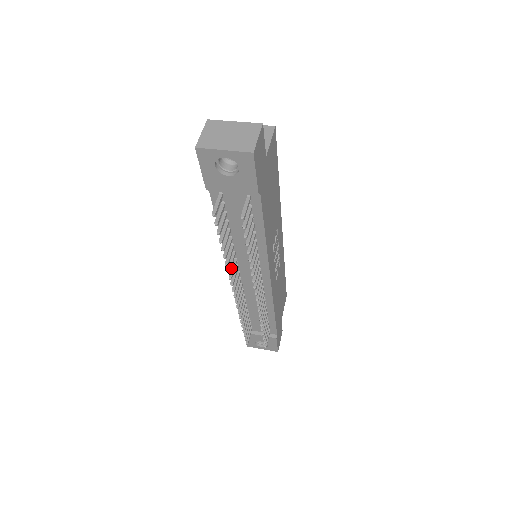
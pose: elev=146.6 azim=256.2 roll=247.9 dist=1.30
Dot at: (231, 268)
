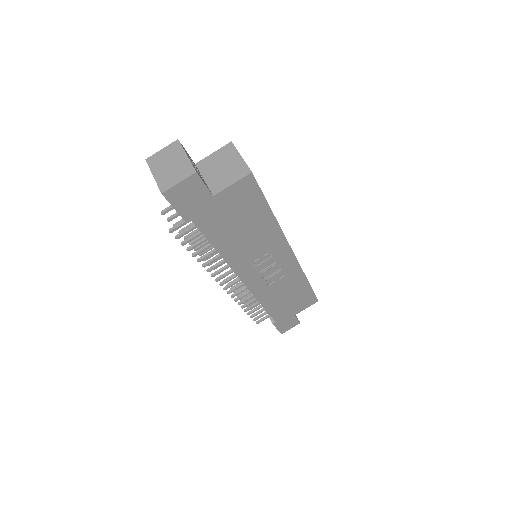
Dot at: occluded
